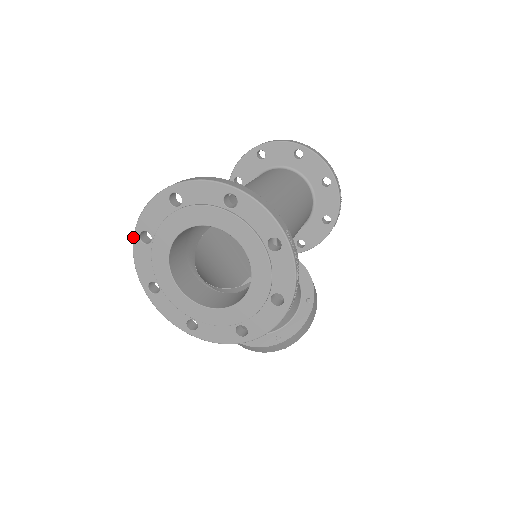
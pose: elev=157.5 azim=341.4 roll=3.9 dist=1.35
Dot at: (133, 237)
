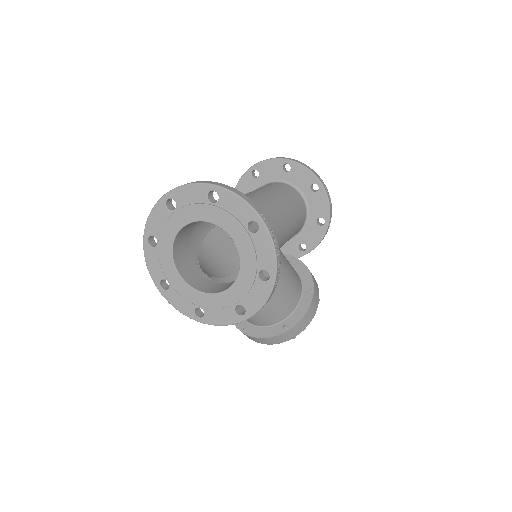
Dot at: (143, 243)
